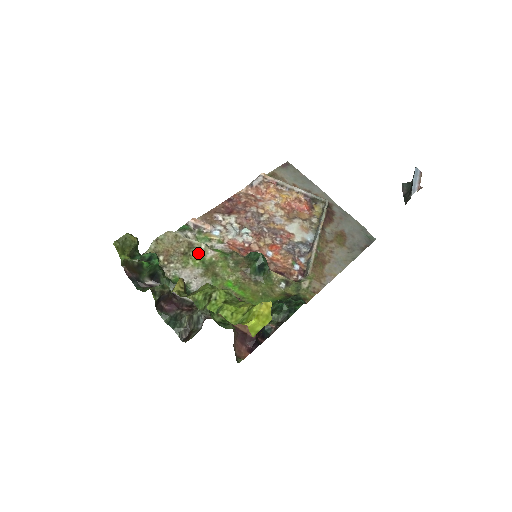
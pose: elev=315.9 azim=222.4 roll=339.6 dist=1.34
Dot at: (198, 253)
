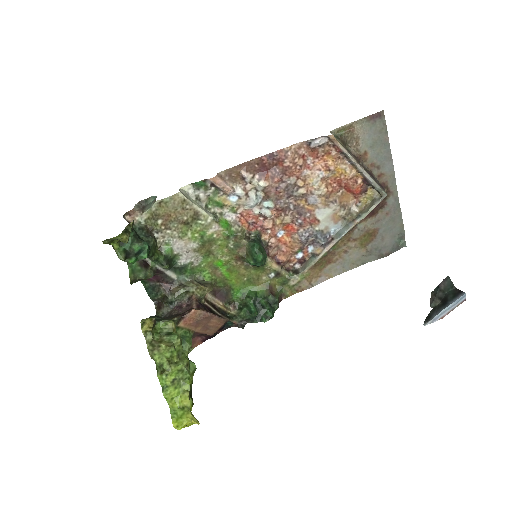
Dot at: (201, 226)
